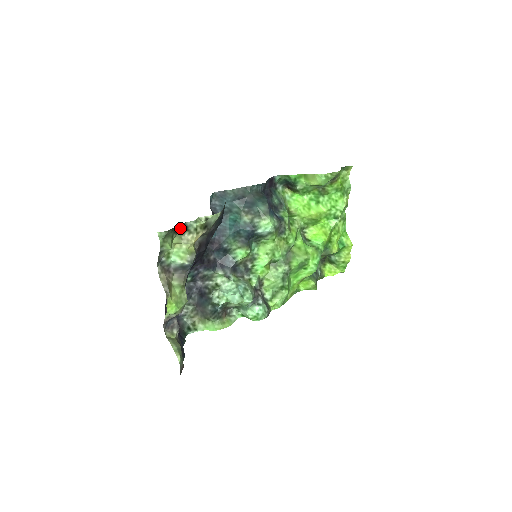
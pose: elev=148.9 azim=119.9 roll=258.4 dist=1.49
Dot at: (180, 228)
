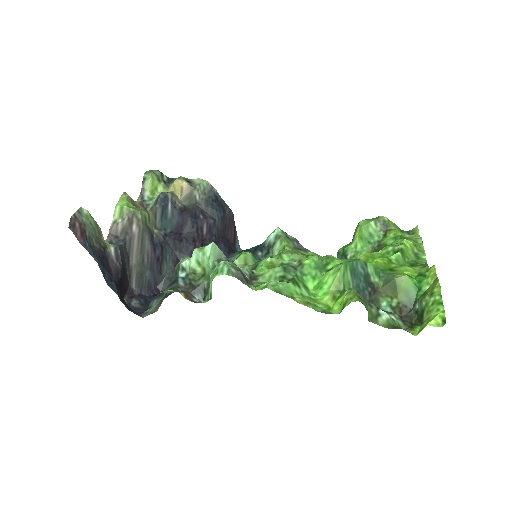
Dot at: occluded
